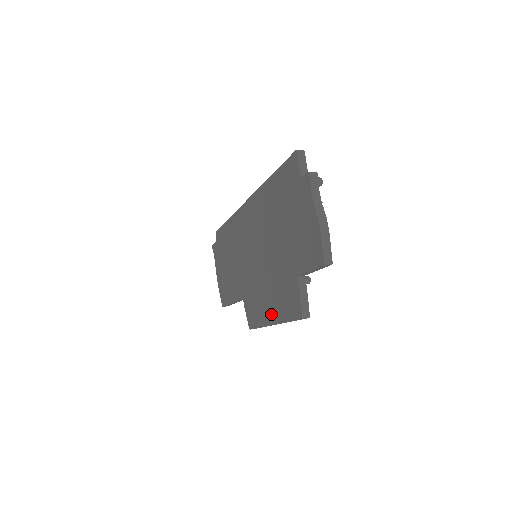
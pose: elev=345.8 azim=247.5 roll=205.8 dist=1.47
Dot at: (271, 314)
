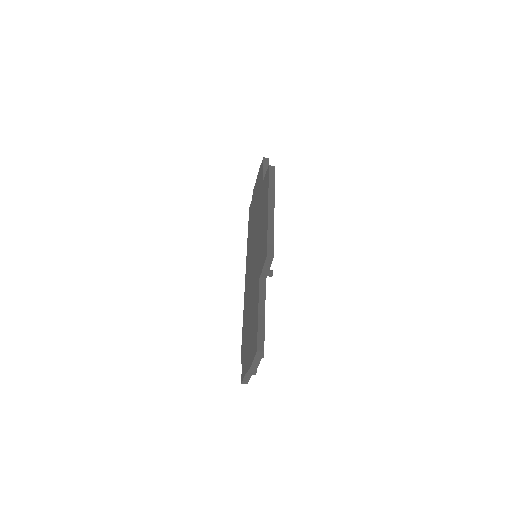
Dot at: (266, 211)
